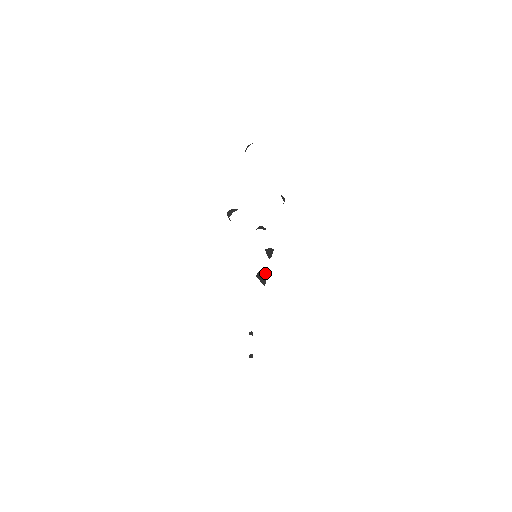
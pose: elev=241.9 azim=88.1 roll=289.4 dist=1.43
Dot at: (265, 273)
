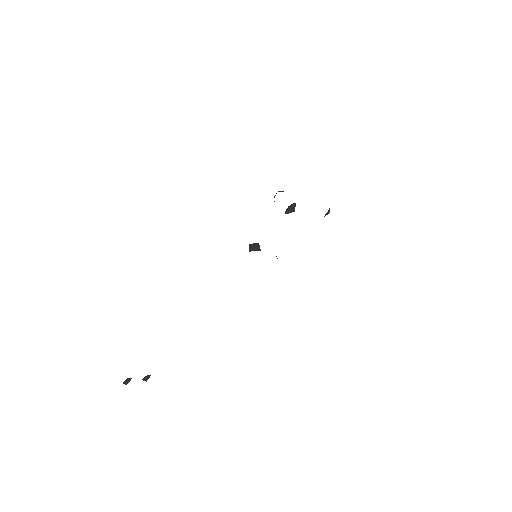
Dot at: (259, 247)
